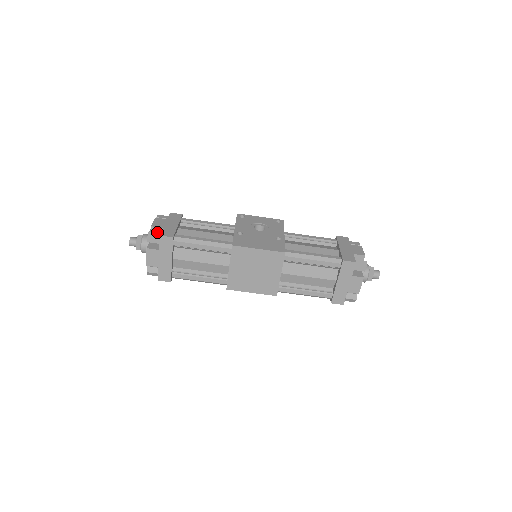
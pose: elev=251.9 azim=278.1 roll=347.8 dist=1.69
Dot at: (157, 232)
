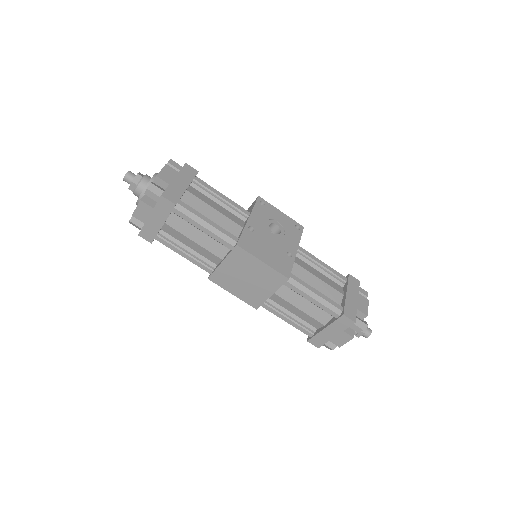
Dot at: (160, 185)
